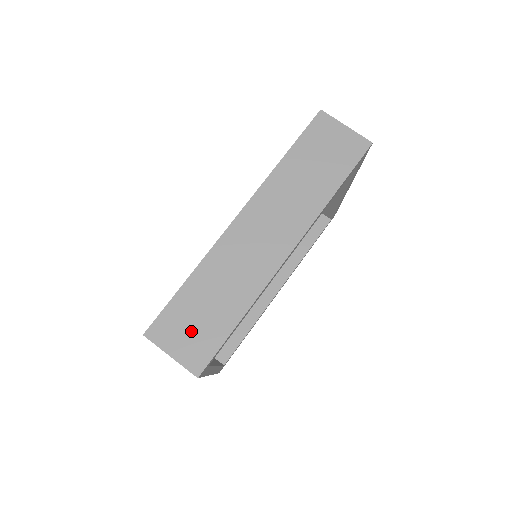
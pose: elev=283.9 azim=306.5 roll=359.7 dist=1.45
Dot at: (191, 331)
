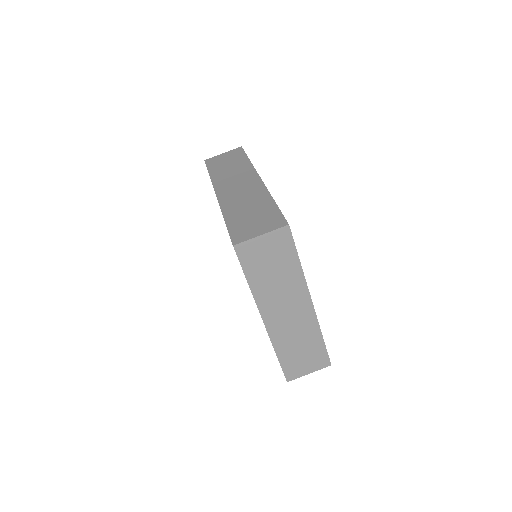
Dot at: (256, 223)
